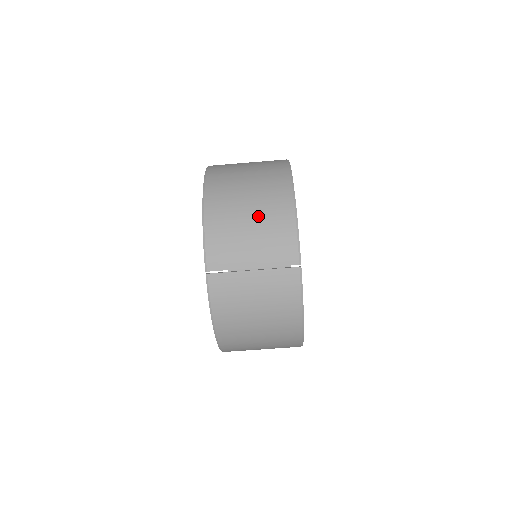
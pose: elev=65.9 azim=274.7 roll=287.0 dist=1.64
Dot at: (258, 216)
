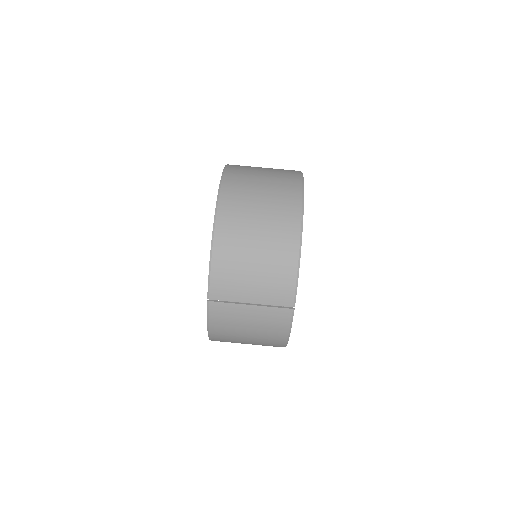
Dot at: (263, 258)
